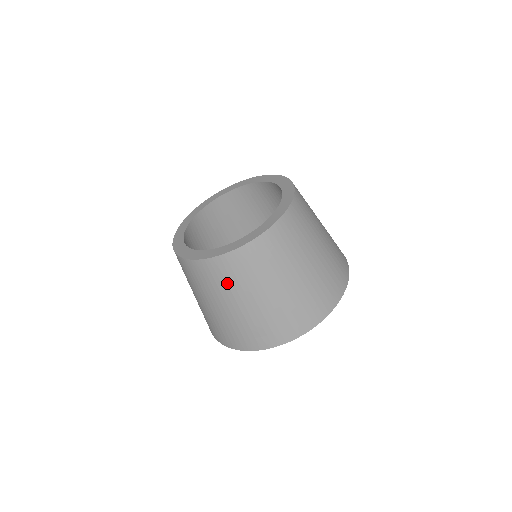
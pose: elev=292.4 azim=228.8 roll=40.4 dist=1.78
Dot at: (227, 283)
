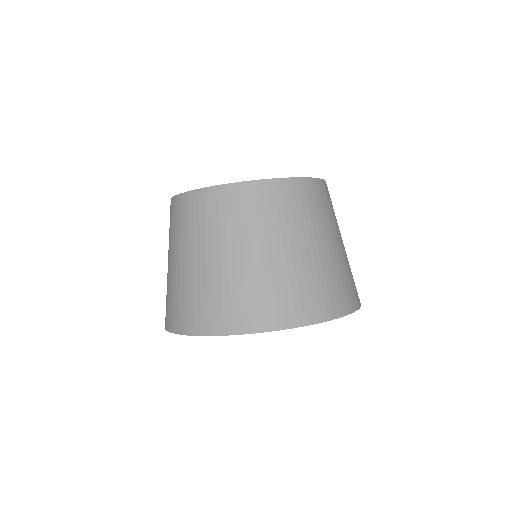
Dot at: (189, 228)
